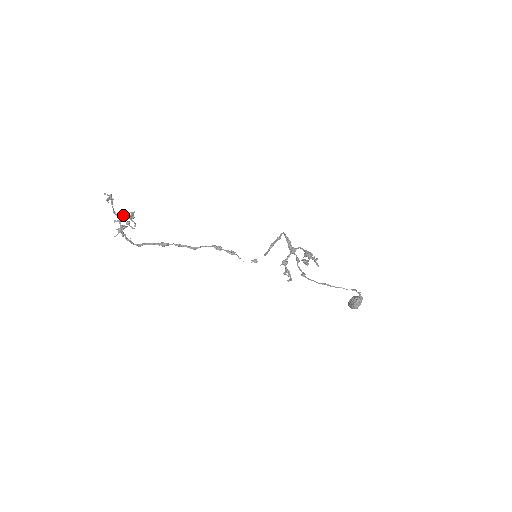
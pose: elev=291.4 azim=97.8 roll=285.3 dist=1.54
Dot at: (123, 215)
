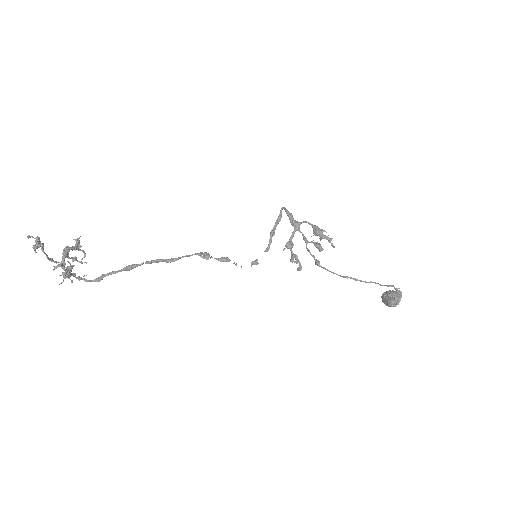
Dot at: (64, 254)
